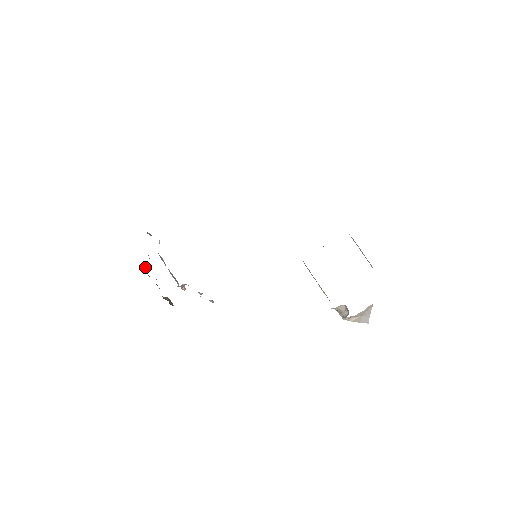
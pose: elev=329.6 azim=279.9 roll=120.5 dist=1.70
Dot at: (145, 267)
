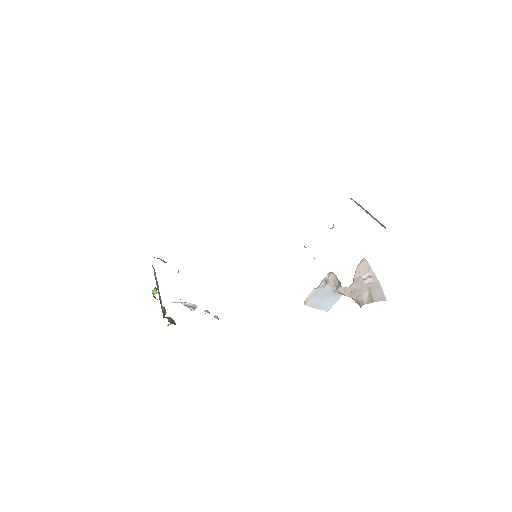
Dot at: (155, 291)
